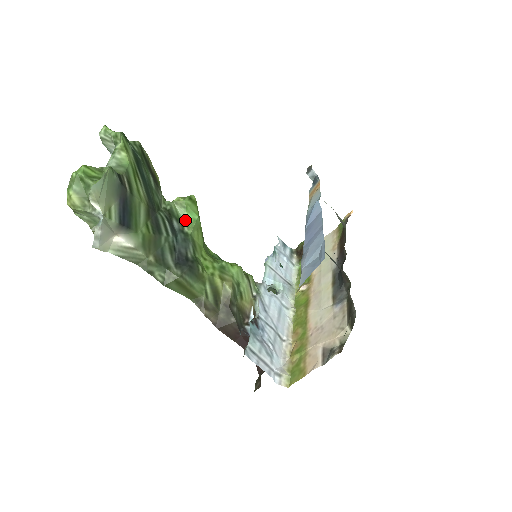
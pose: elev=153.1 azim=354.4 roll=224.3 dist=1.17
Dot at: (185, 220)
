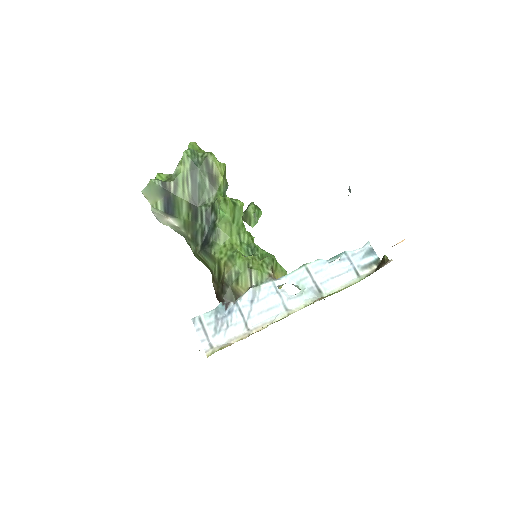
Dot at: (220, 214)
